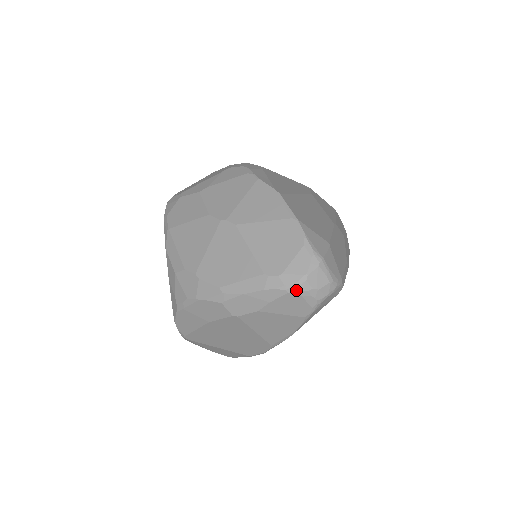
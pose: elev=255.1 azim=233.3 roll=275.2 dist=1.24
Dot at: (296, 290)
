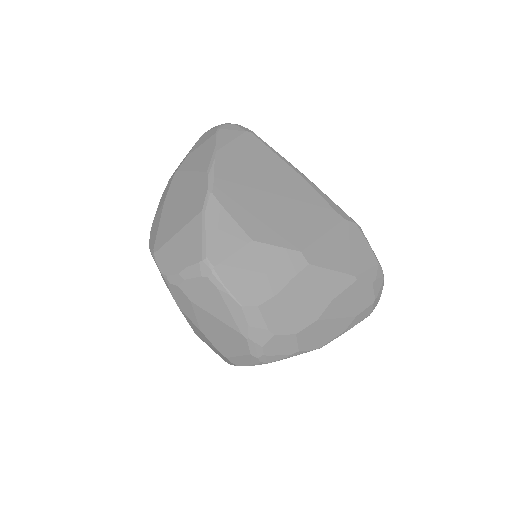
Dot at: occluded
